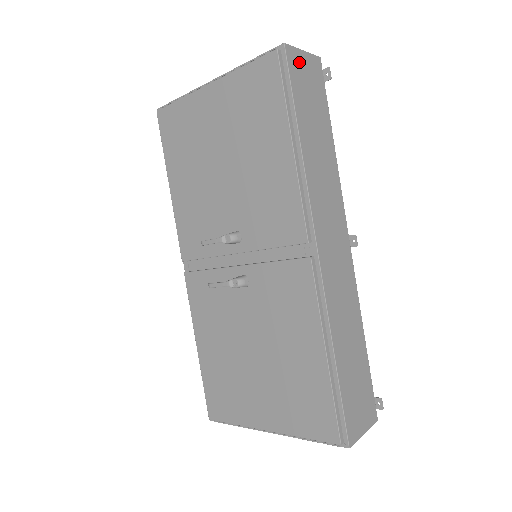
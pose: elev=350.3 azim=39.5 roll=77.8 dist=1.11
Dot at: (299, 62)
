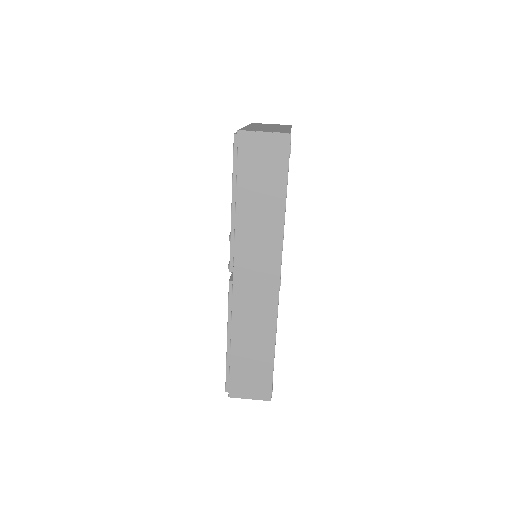
Dot at: (255, 143)
